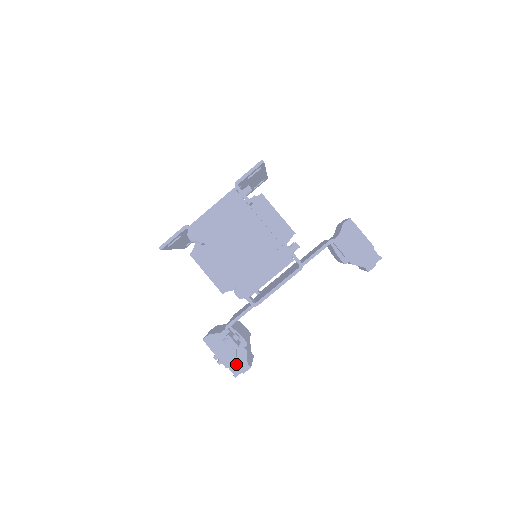
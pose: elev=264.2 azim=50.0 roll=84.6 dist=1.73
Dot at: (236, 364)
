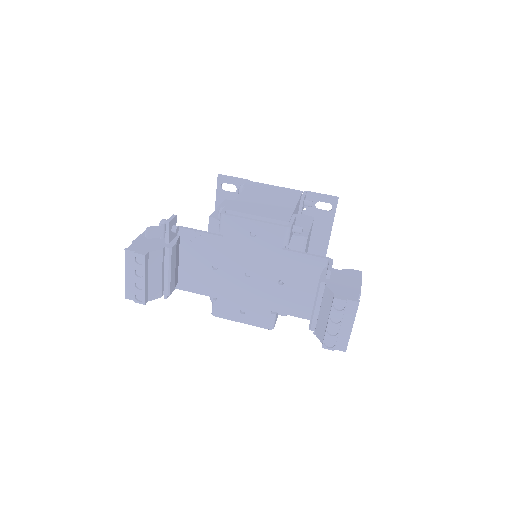
Dot at: (141, 246)
